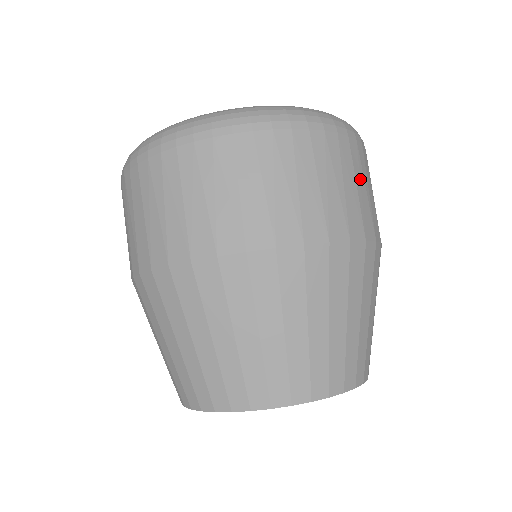
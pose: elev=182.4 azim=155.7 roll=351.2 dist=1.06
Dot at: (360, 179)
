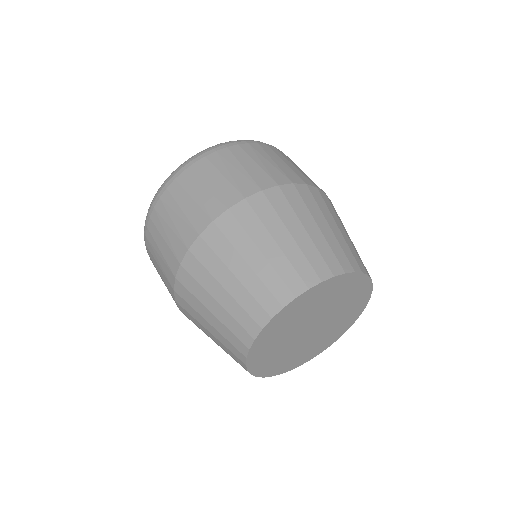
Dot at: (287, 161)
